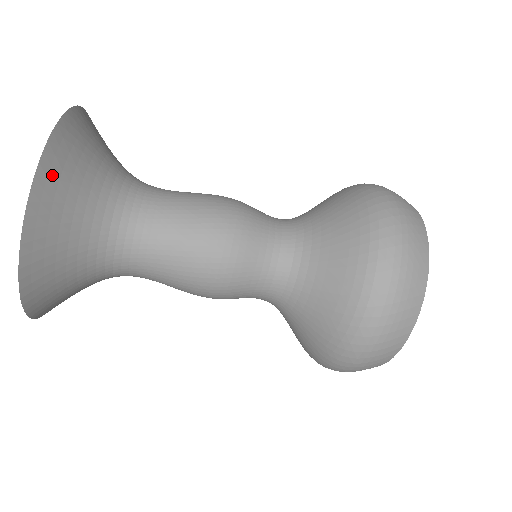
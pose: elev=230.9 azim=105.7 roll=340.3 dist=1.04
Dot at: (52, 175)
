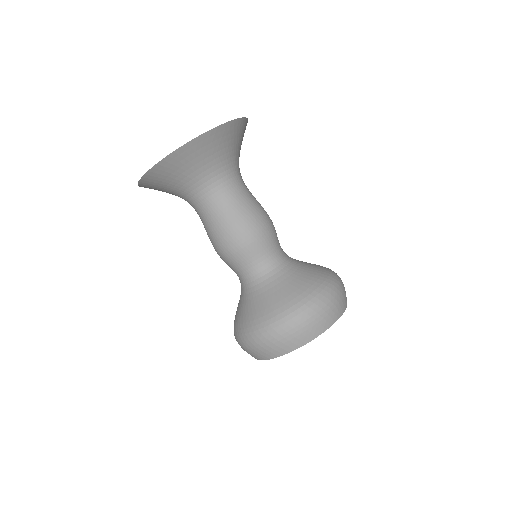
Dot at: occluded
